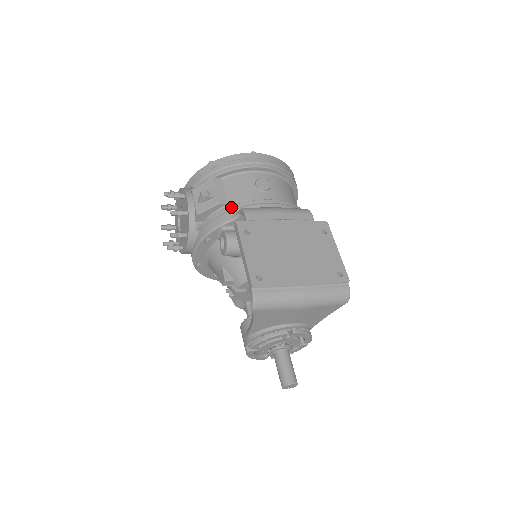
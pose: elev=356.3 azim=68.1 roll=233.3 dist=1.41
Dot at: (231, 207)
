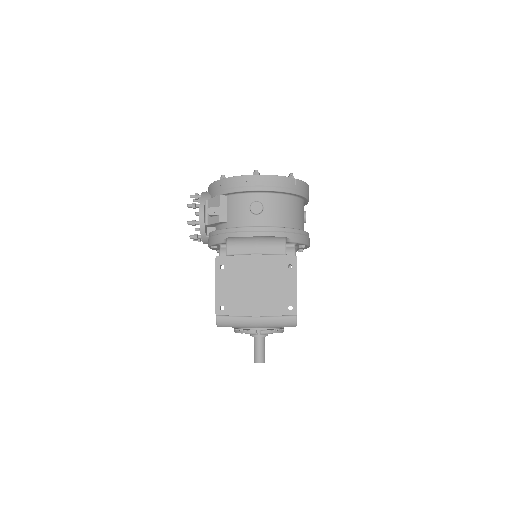
Dot at: (226, 230)
